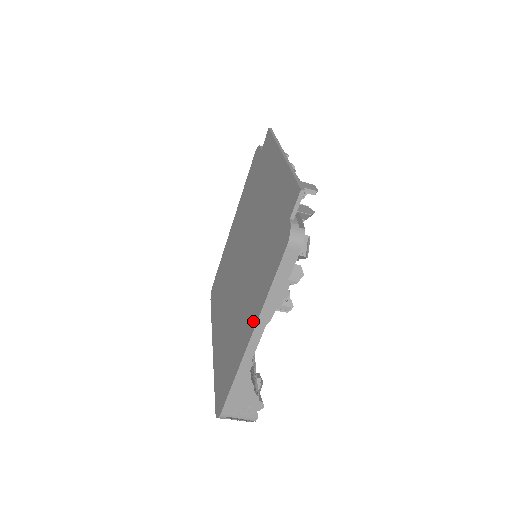
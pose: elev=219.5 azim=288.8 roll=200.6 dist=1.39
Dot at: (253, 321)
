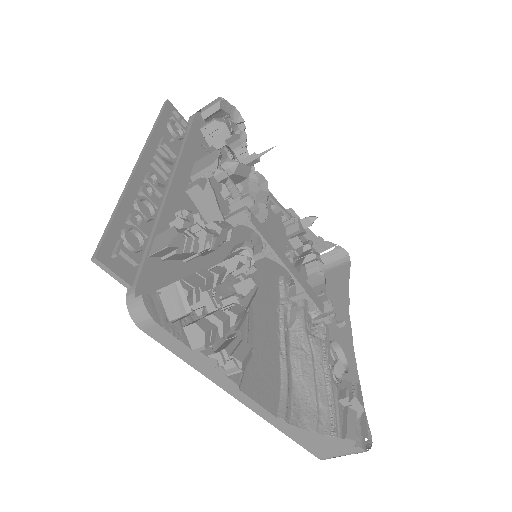
Dot at: occluded
